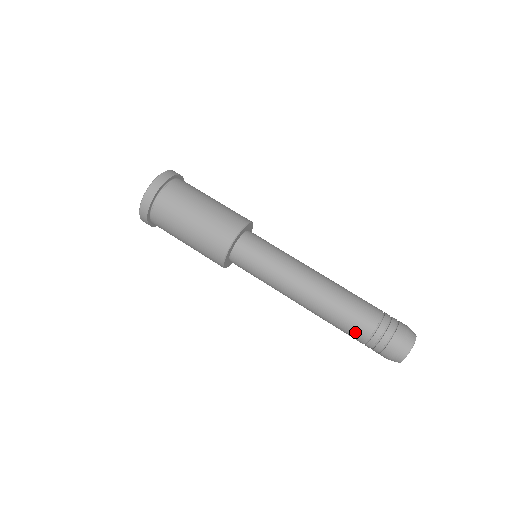
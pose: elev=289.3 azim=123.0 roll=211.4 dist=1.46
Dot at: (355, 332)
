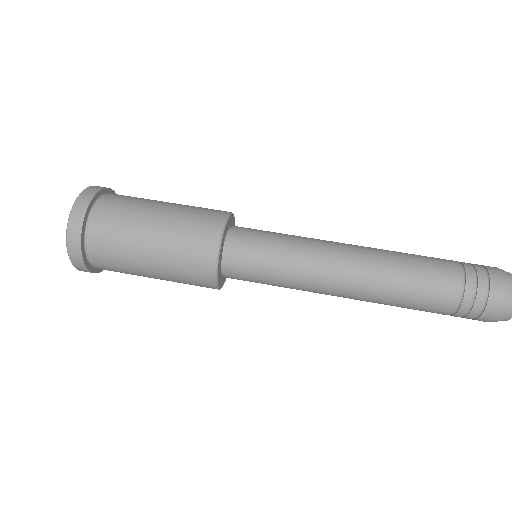
Dot at: (430, 311)
